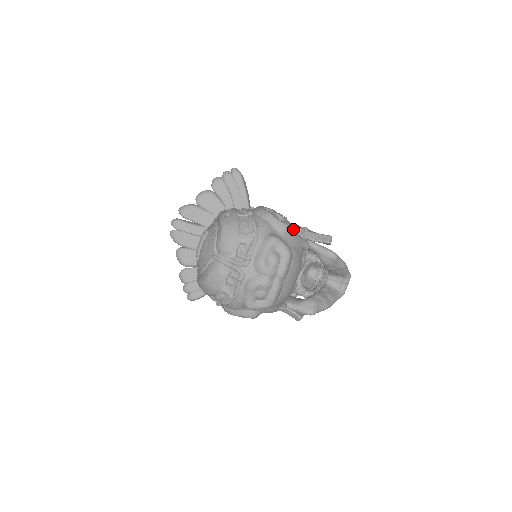
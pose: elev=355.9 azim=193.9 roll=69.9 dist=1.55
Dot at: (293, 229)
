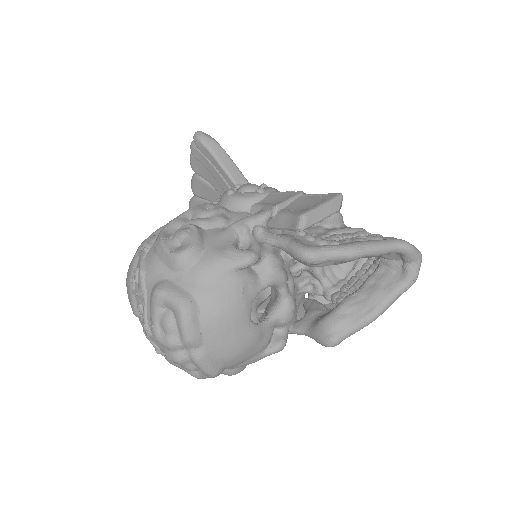
Dot at: (234, 231)
